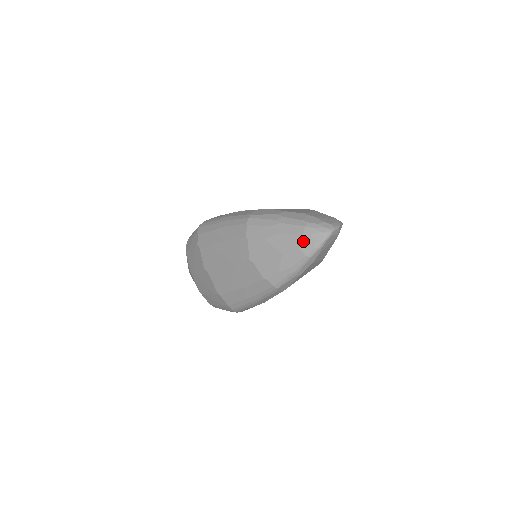
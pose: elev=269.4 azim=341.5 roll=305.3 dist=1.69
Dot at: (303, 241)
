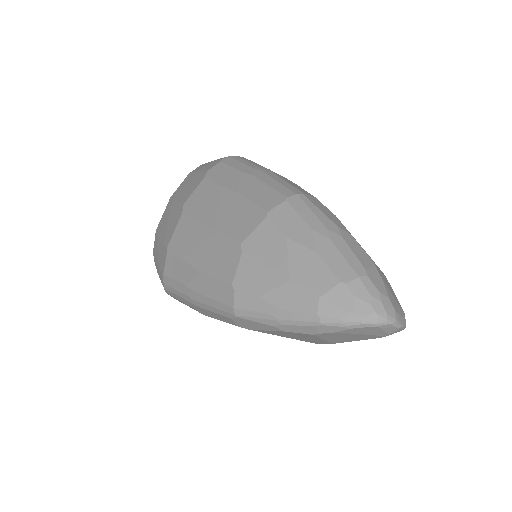
Dot at: (335, 292)
